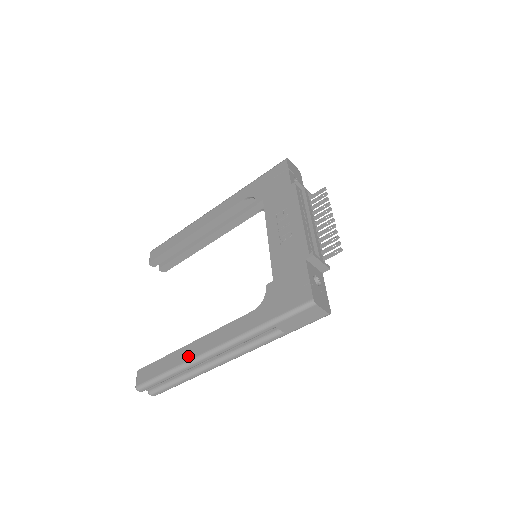
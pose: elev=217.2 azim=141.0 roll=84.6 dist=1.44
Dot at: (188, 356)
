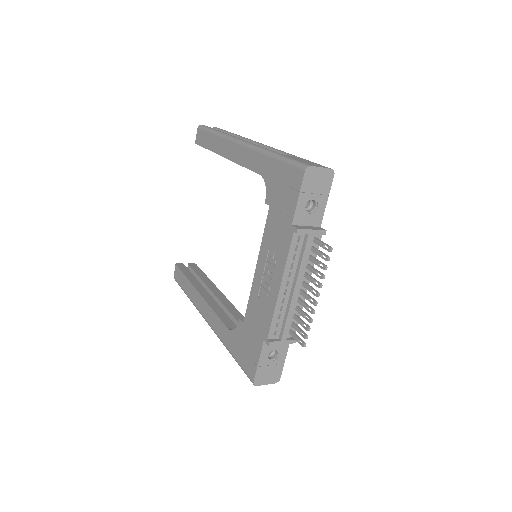
Dot at: (195, 302)
